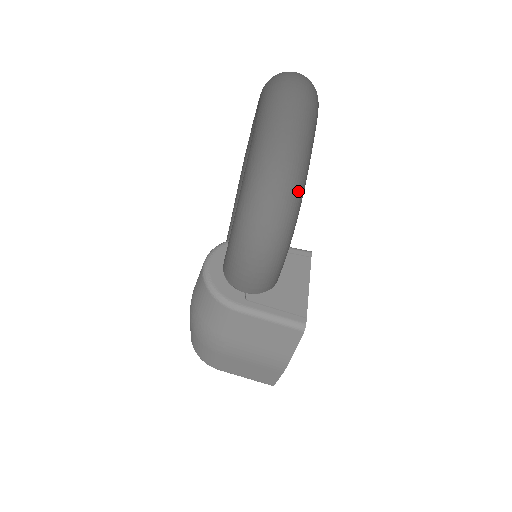
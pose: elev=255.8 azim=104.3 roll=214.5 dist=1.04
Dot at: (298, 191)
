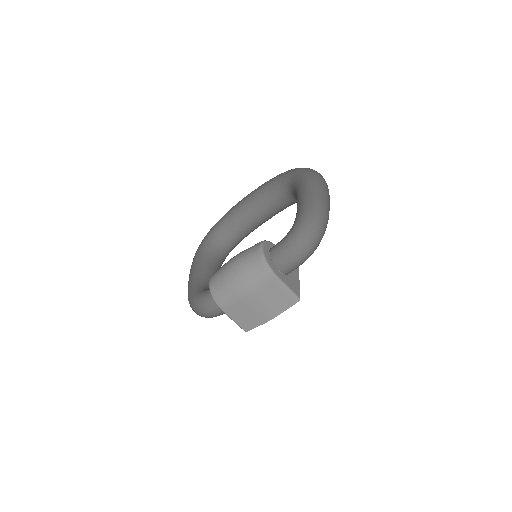
Dot at: occluded
